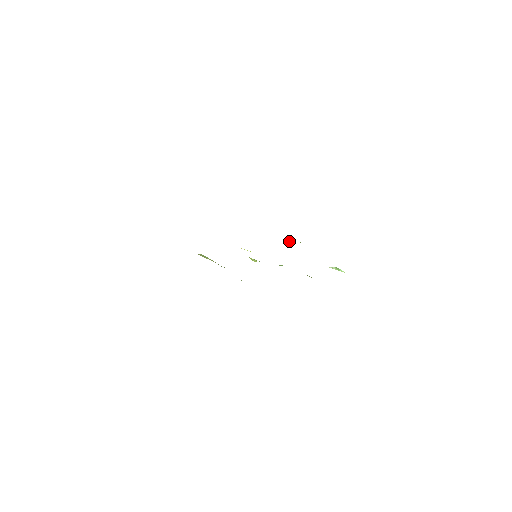
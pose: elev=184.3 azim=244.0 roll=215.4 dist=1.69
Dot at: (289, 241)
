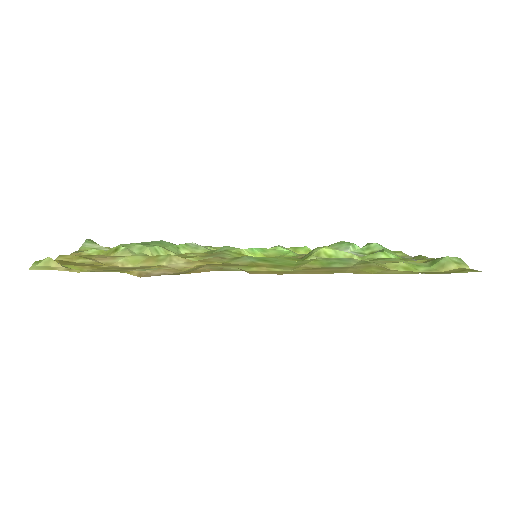
Dot at: (326, 257)
